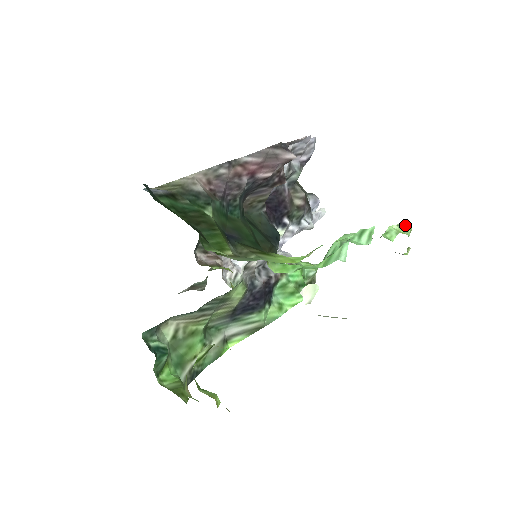
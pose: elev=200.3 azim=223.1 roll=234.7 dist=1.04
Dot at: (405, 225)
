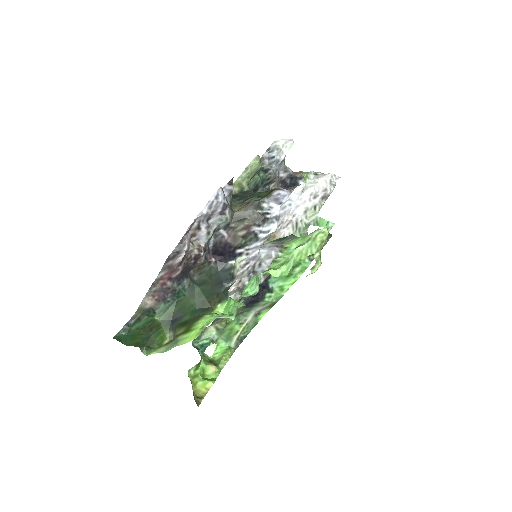
Dot at: (313, 239)
